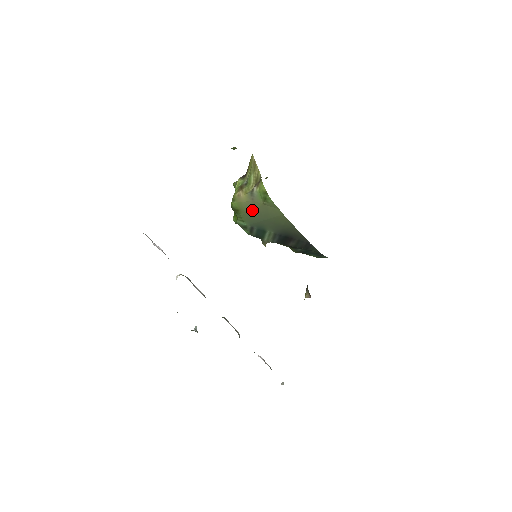
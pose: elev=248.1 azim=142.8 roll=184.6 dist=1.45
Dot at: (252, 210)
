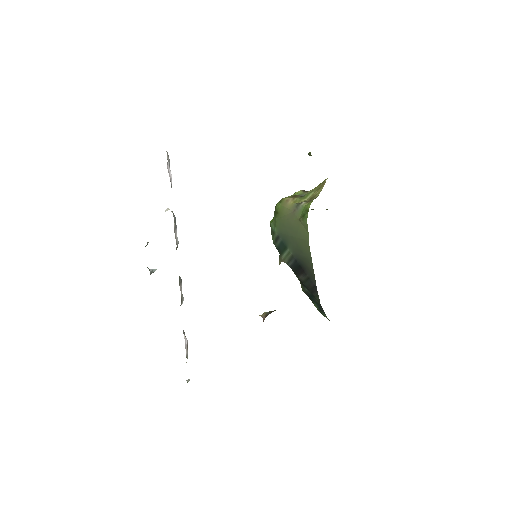
Dot at: (288, 220)
